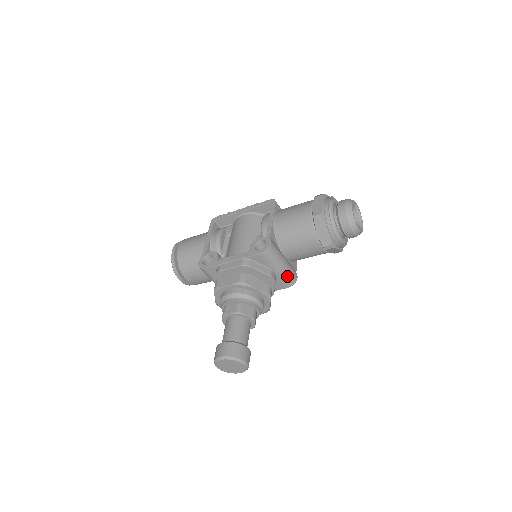
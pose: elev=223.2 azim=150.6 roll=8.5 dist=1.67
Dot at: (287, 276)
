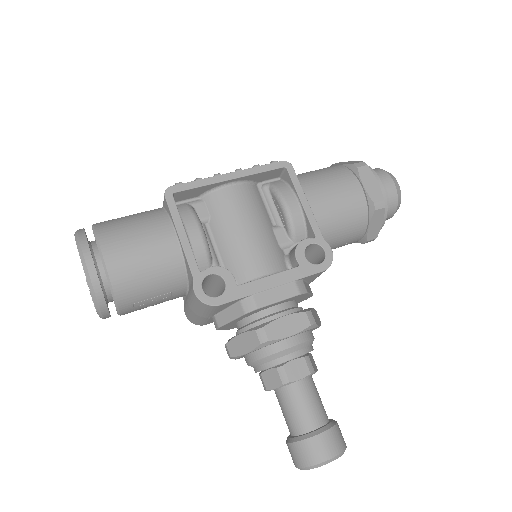
Dot at: occluded
